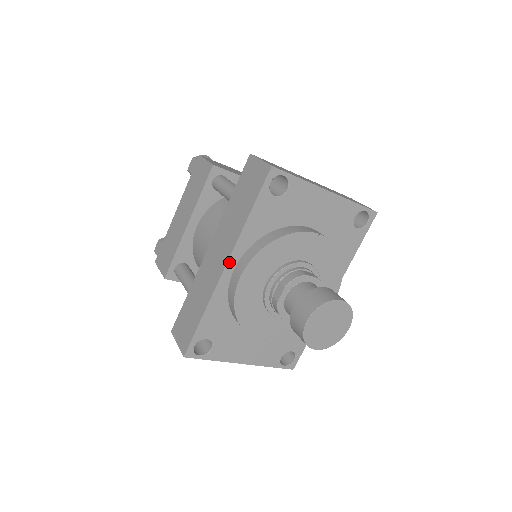
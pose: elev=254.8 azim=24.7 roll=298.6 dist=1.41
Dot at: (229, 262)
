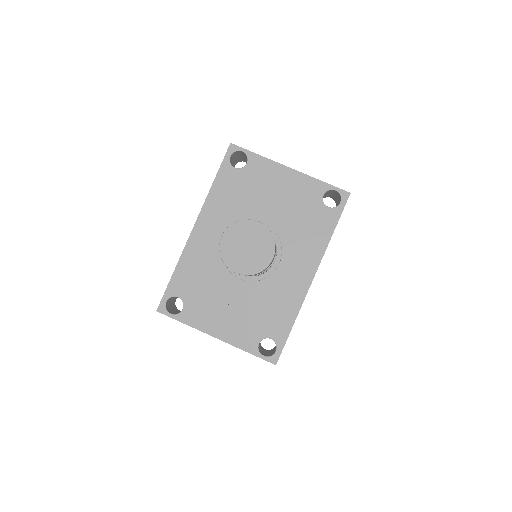
Dot at: (197, 222)
